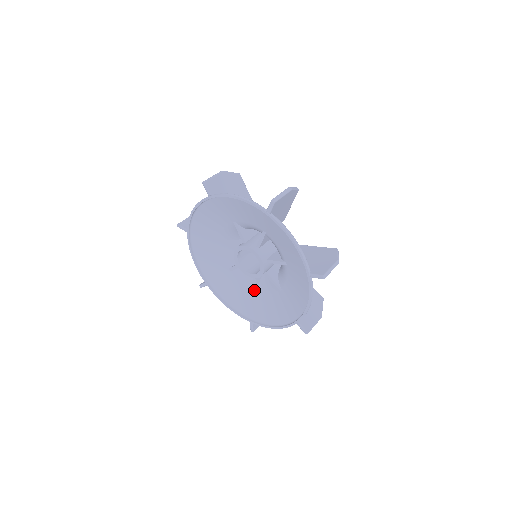
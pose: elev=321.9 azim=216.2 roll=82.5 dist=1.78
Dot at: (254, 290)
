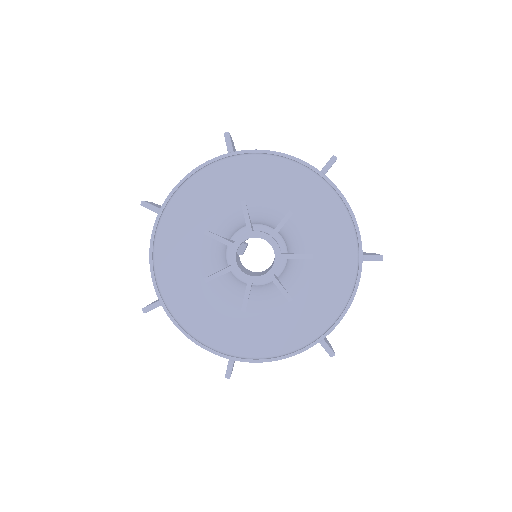
Dot at: (241, 309)
